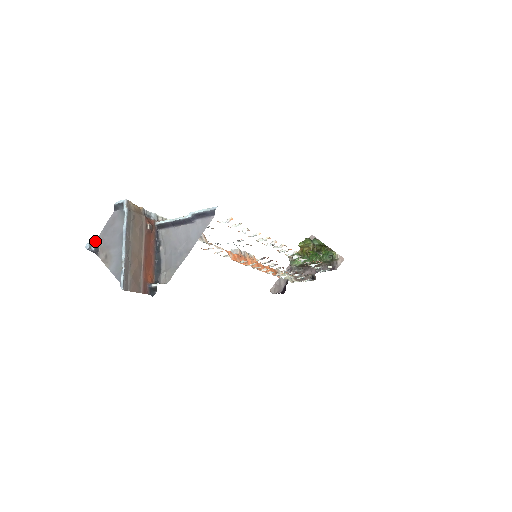
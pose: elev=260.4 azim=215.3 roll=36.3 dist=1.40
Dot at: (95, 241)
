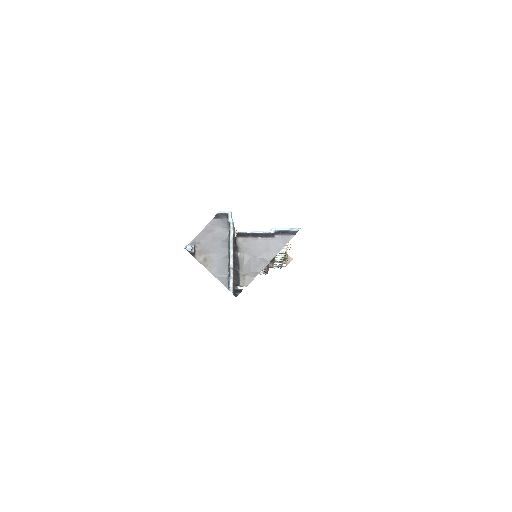
Dot at: (190, 243)
